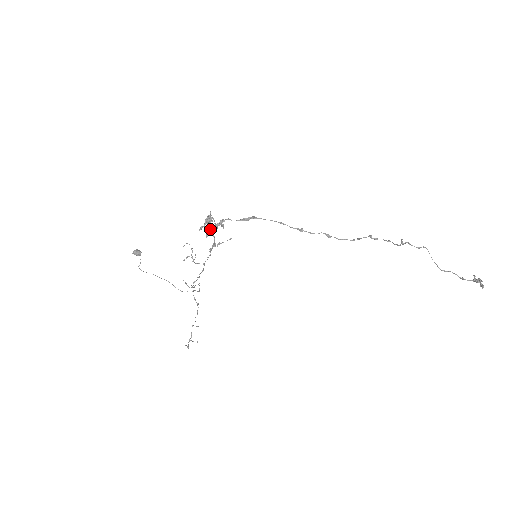
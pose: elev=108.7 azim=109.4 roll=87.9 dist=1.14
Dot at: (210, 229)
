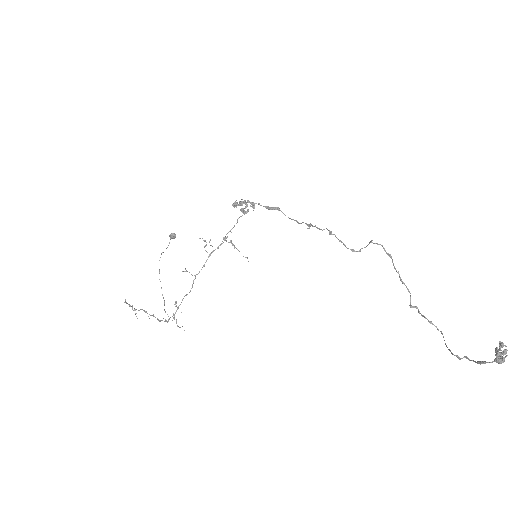
Dot at: (240, 202)
